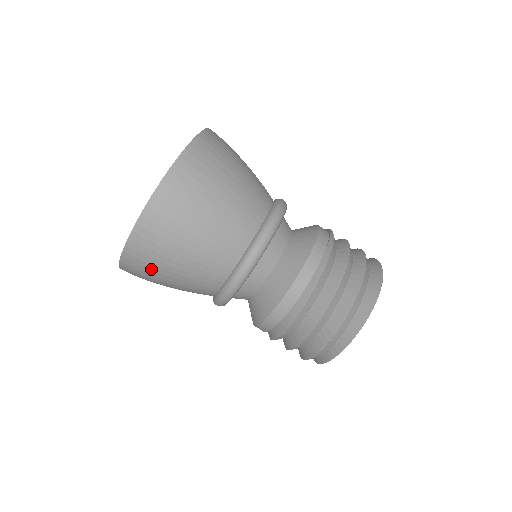
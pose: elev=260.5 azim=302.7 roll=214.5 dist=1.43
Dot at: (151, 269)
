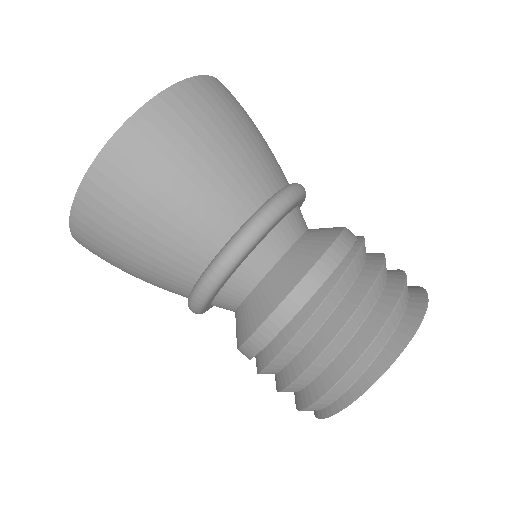
Dot at: (113, 221)
